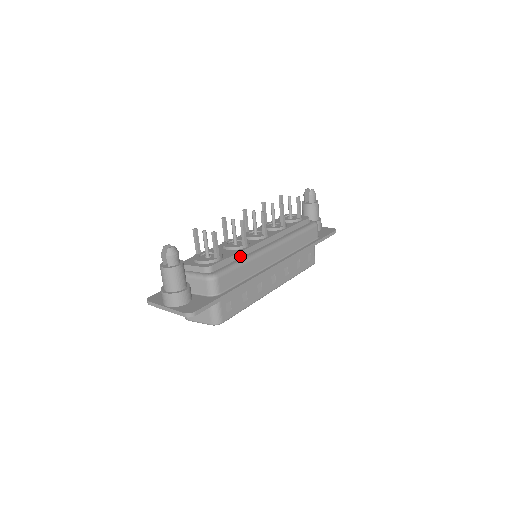
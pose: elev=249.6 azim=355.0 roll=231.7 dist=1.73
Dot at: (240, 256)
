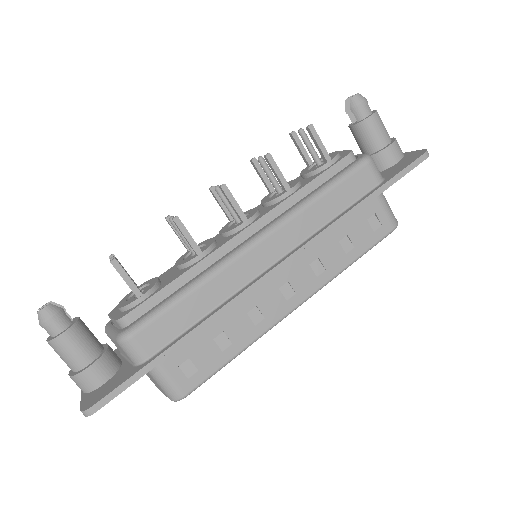
Dot at: (189, 278)
